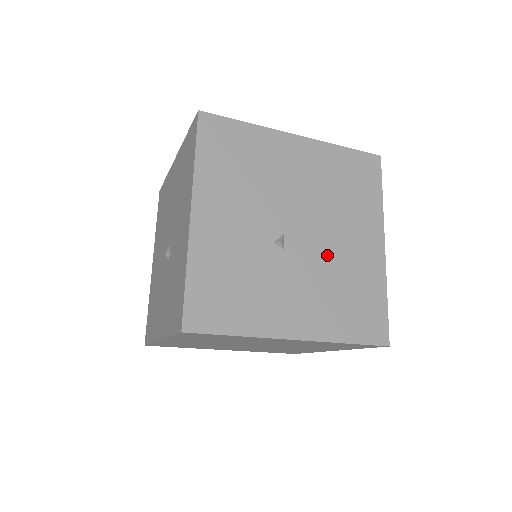
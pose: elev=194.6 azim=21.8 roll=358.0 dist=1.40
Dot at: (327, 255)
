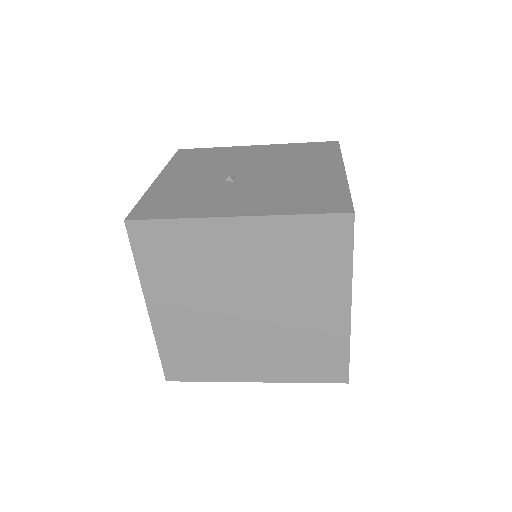
Dot at: (279, 180)
